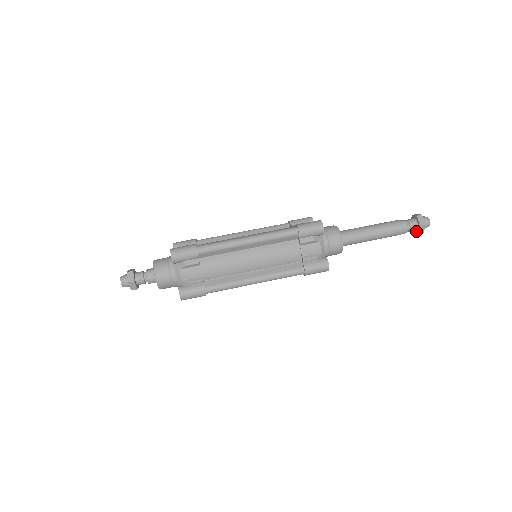
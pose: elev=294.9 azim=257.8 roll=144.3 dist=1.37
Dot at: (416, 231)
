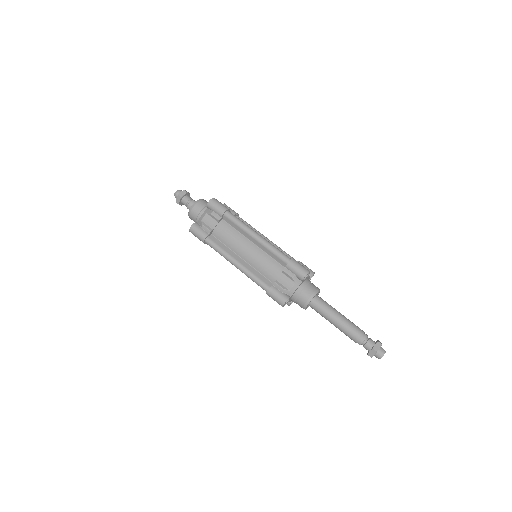
Dot at: (368, 352)
